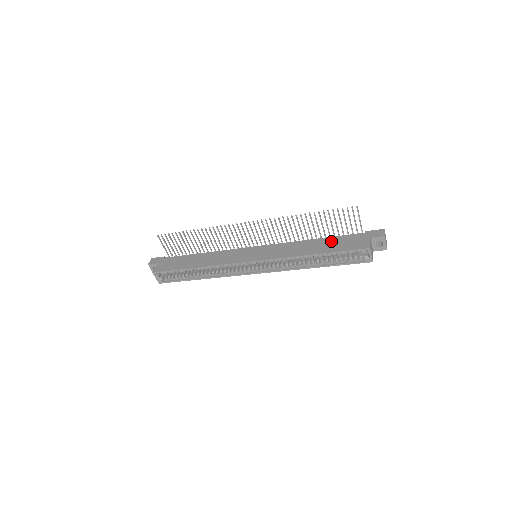
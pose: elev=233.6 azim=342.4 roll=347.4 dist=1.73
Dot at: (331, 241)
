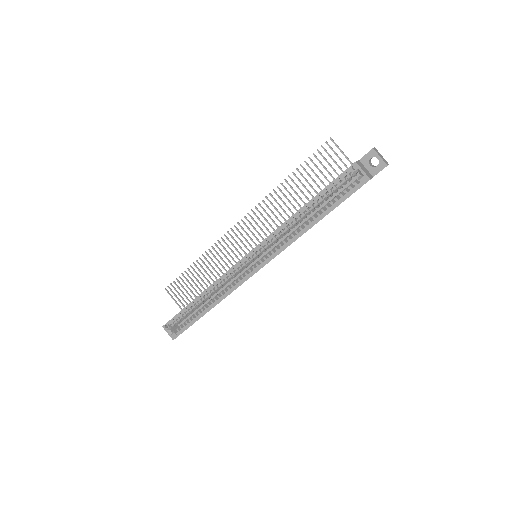
Dot at: occluded
